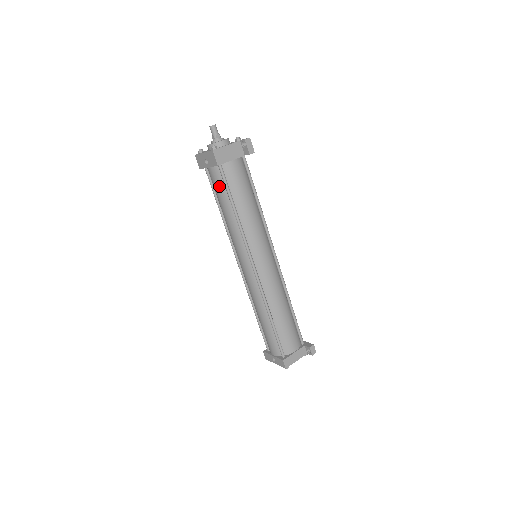
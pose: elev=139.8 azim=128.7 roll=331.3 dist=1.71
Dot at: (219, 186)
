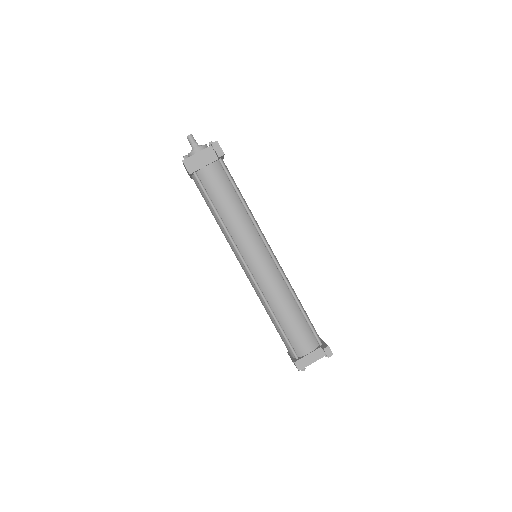
Dot at: (201, 193)
